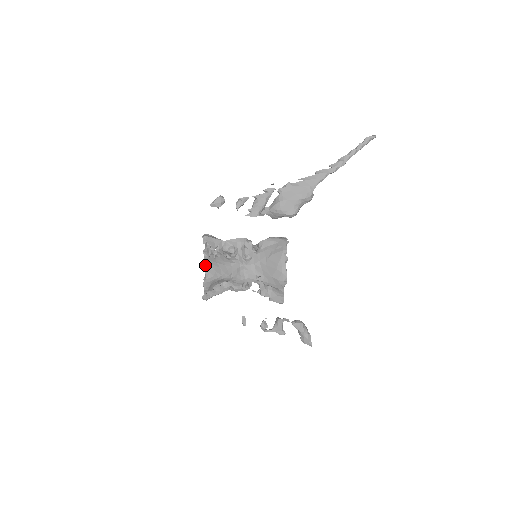
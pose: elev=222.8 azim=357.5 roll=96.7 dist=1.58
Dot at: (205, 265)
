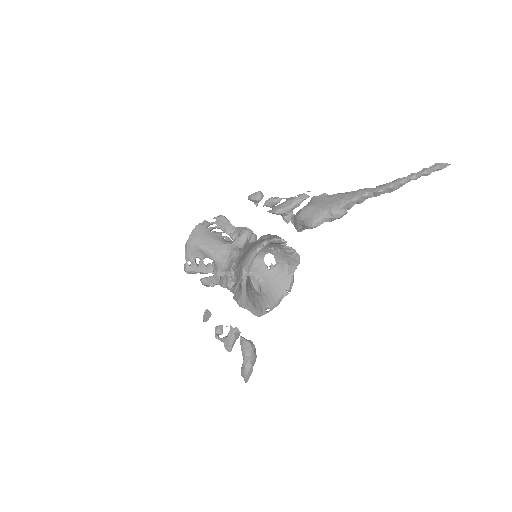
Dot at: (195, 228)
